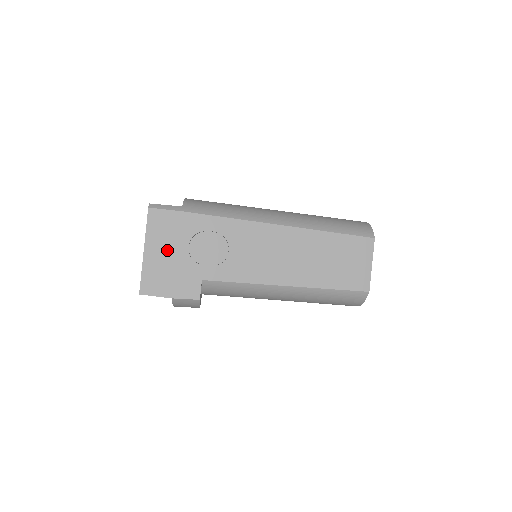
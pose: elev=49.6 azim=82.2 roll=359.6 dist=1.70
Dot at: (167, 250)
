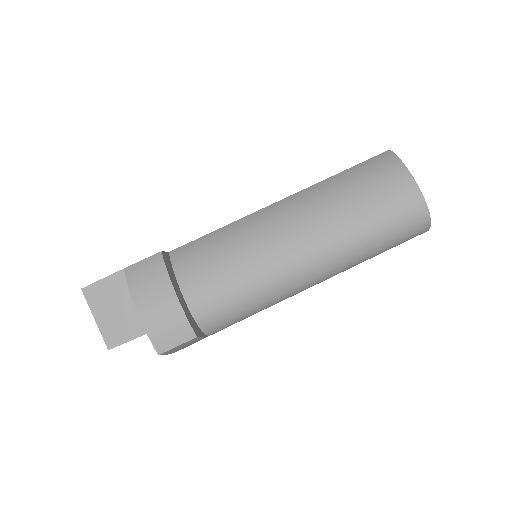
Dot at: occluded
